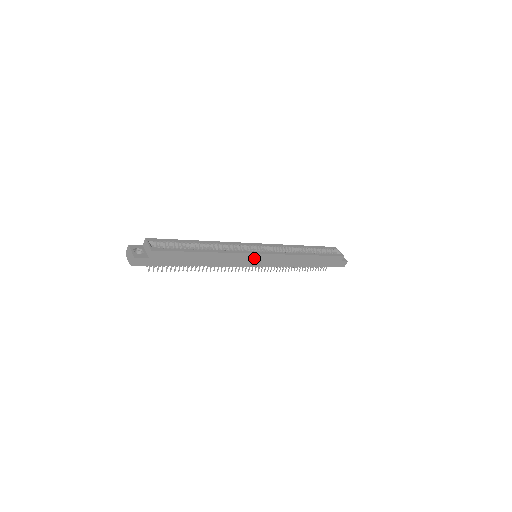
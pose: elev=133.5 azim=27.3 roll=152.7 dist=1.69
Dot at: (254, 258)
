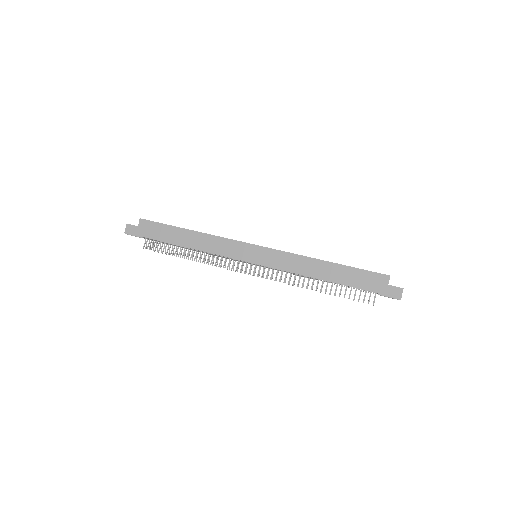
Dot at: (246, 249)
